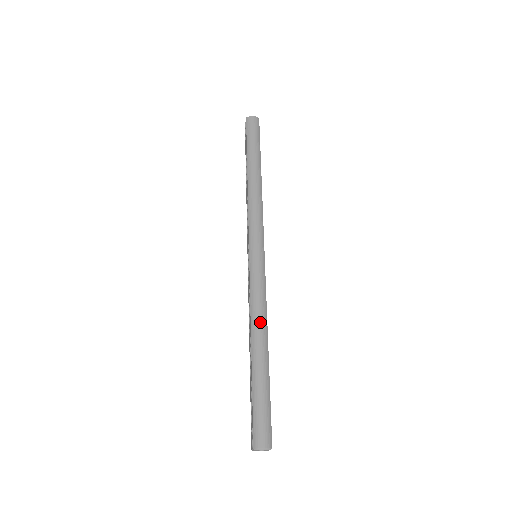
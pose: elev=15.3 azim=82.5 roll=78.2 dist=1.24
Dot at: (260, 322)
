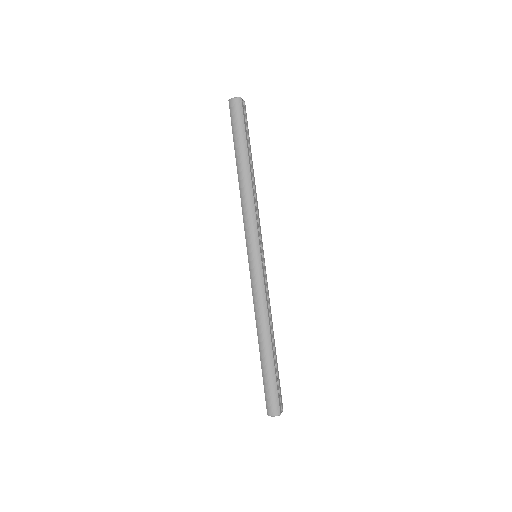
Dot at: (262, 321)
